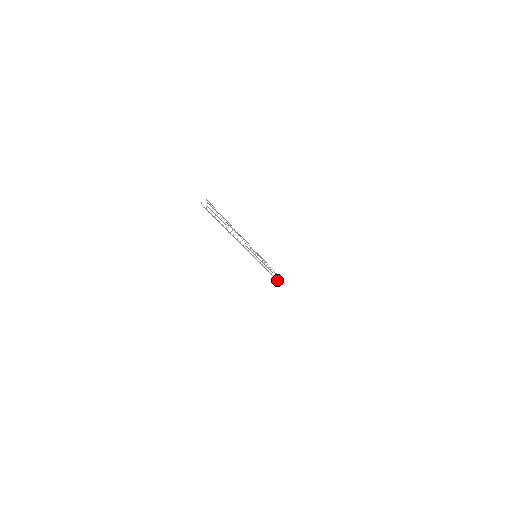
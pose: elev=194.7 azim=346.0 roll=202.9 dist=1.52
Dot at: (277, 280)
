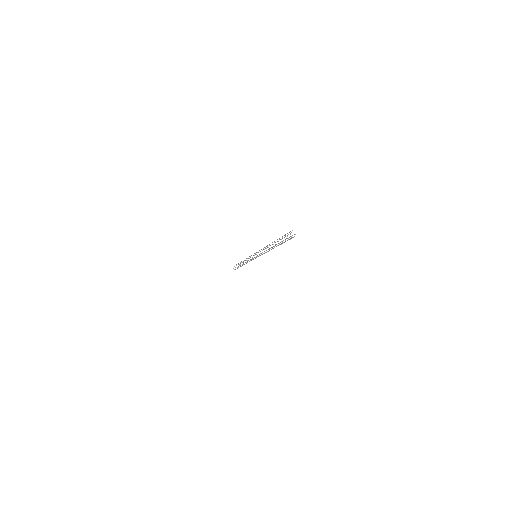
Dot at: occluded
